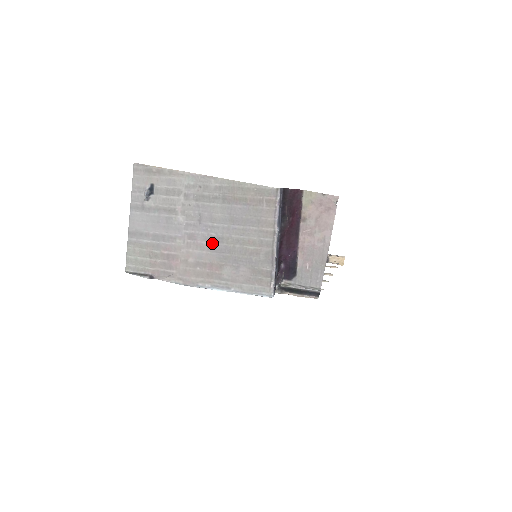
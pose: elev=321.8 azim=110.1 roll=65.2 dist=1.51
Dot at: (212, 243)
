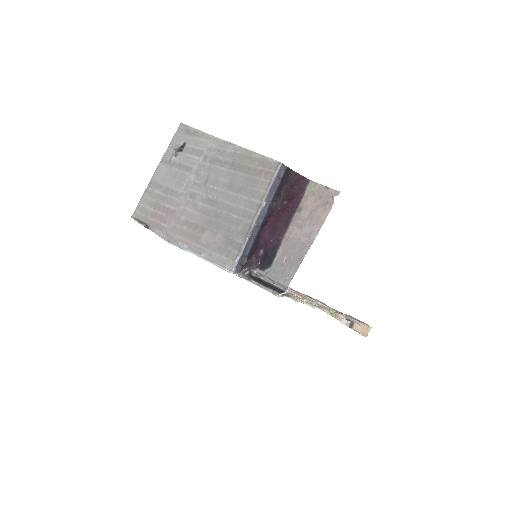
Dot at: (206, 205)
